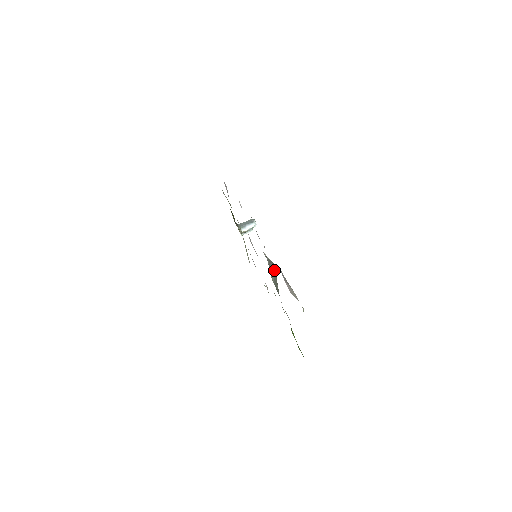
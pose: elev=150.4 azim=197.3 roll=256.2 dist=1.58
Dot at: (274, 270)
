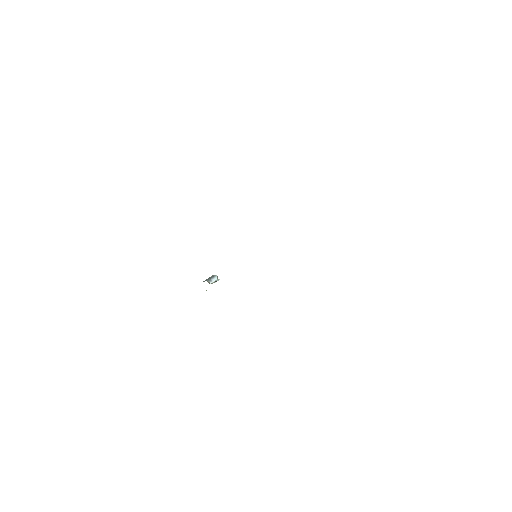
Dot at: occluded
